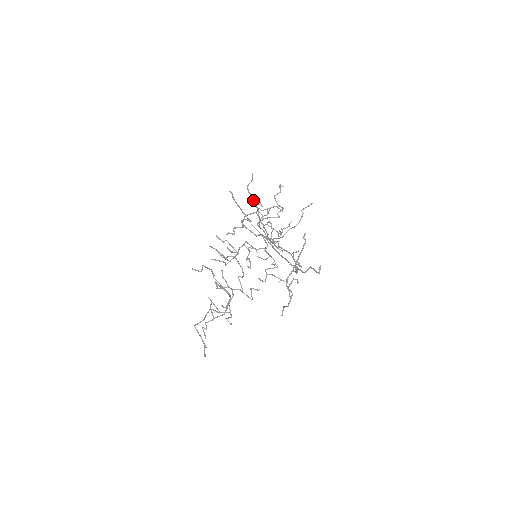
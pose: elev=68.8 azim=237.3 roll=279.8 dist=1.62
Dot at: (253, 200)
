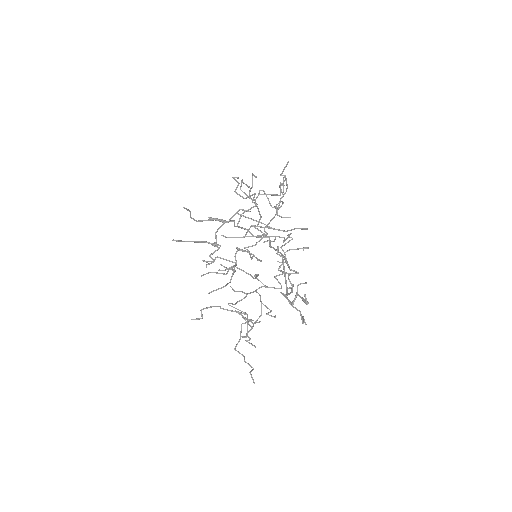
Dot at: occluded
